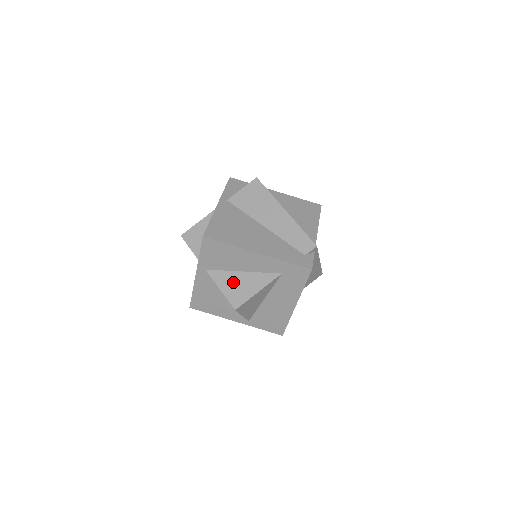
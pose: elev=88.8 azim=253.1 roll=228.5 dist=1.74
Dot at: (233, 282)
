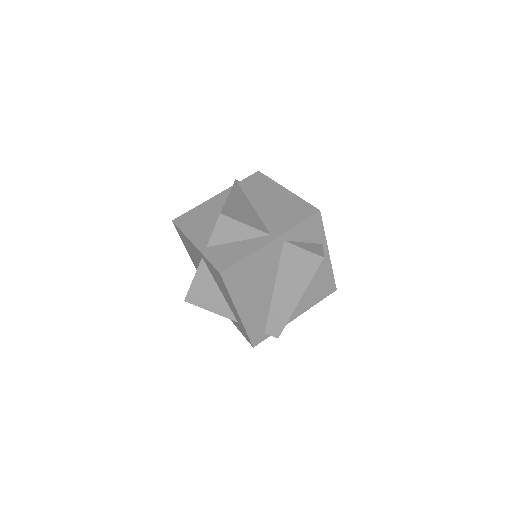
Dot at: (206, 288)
